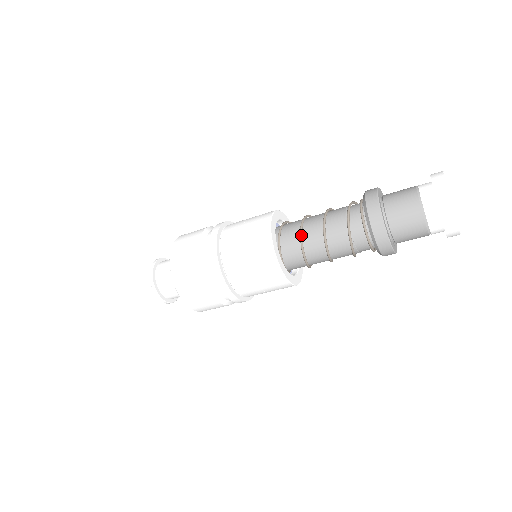
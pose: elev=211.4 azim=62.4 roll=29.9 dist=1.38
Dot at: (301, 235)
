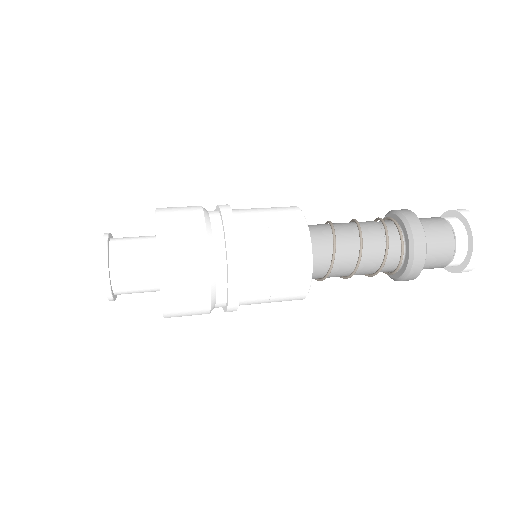
Dot at: (335, 245)
